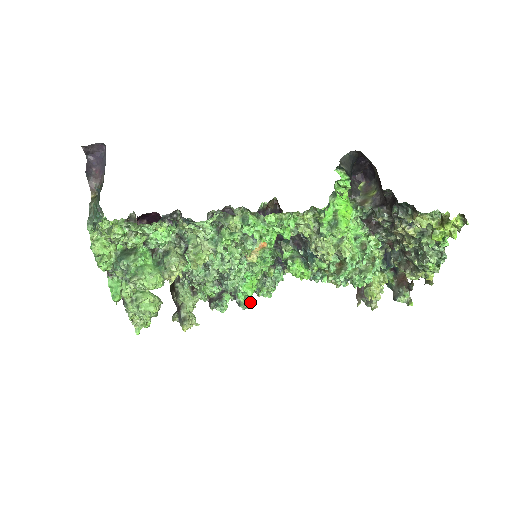
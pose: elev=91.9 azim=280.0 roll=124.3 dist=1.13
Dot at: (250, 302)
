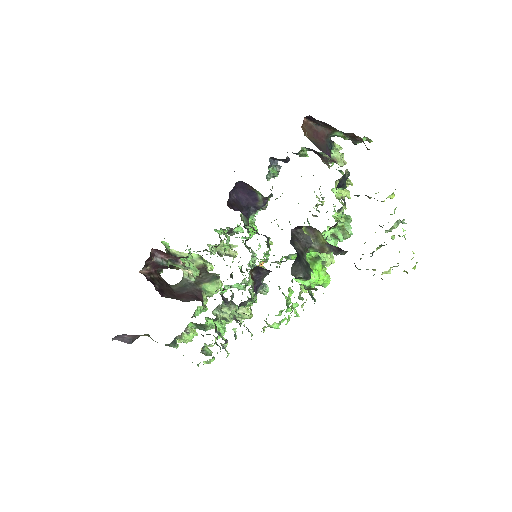
Dot at: (253, 218)
